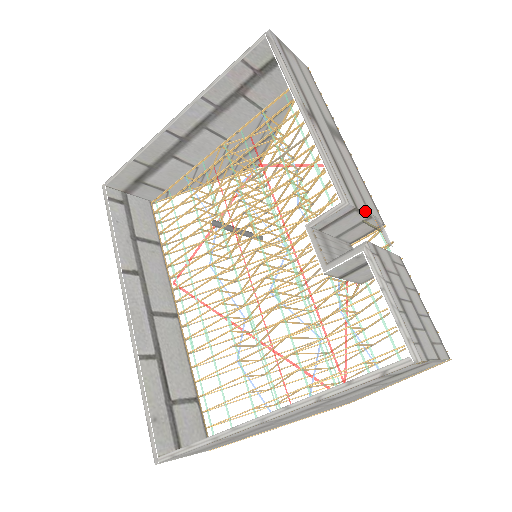
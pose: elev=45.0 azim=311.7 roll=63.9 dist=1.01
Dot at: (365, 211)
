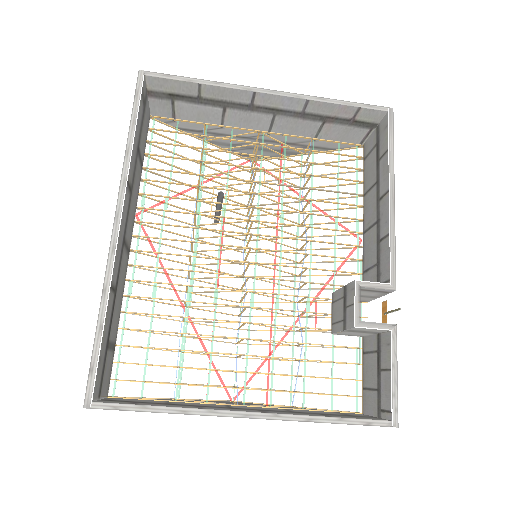
Dot at: occluded
